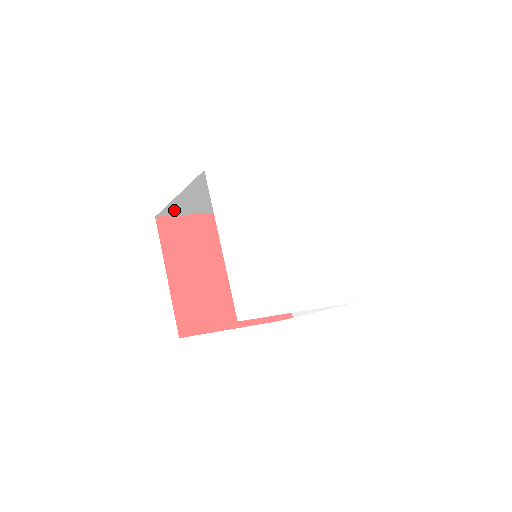
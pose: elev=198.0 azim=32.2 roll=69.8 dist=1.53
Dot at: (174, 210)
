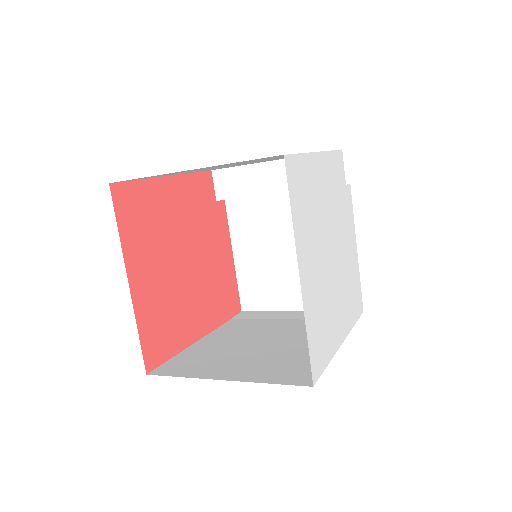
Dot at: occluded
